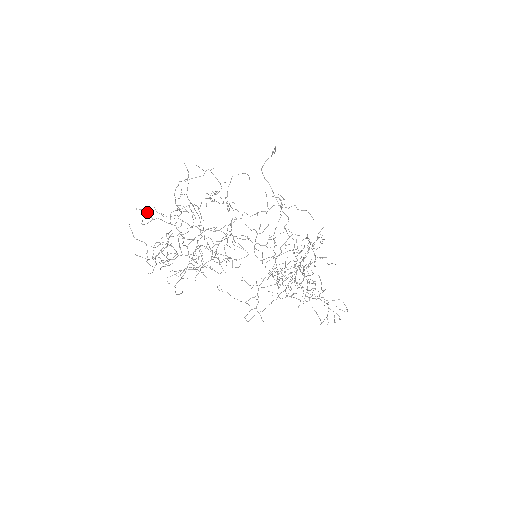
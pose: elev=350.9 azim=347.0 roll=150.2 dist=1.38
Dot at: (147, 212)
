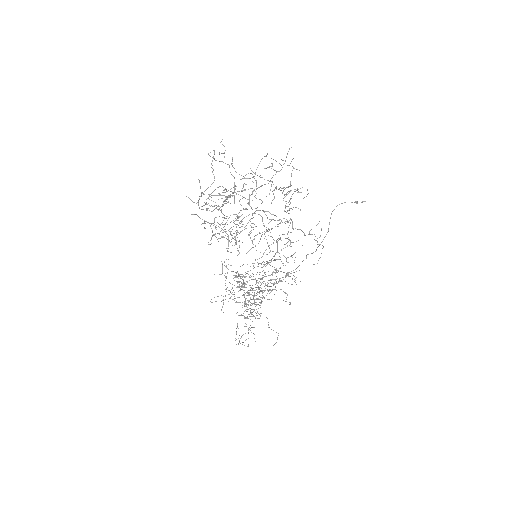
Dot at: occluded
